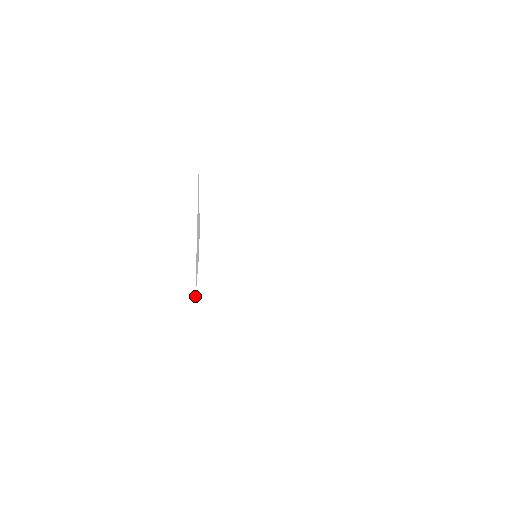
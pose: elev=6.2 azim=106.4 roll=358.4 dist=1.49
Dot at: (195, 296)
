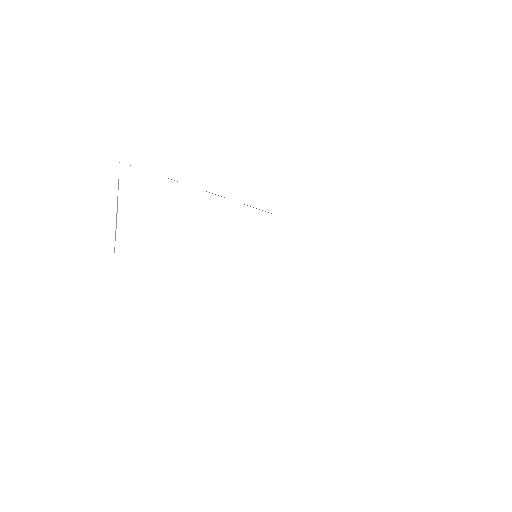
Dot at: occluded
